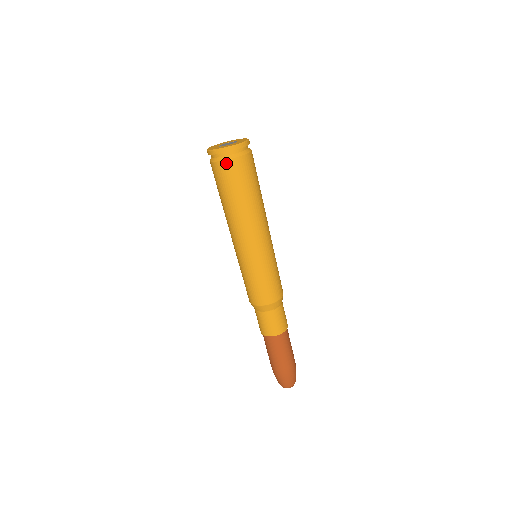
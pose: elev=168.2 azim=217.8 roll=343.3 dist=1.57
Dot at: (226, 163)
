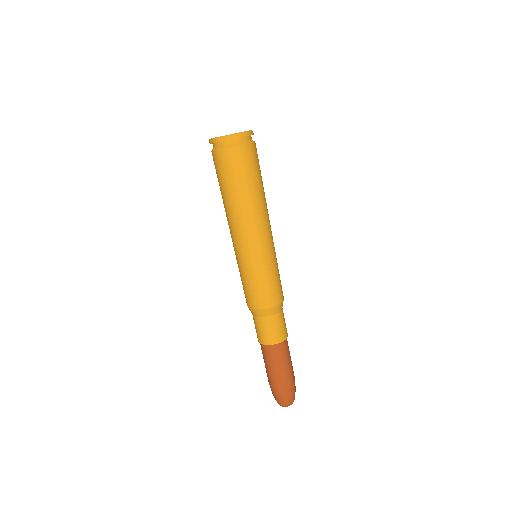
Dot at: (232, 151)
